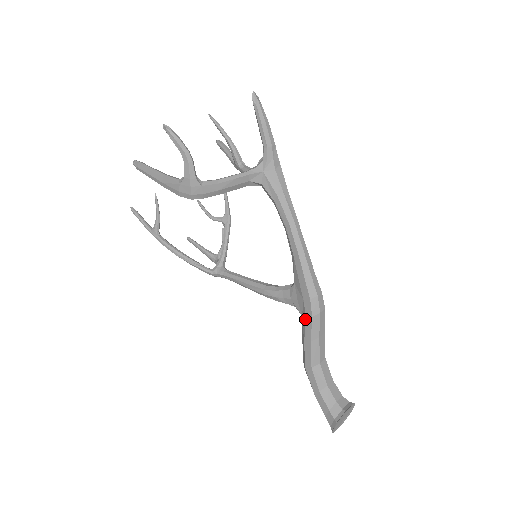
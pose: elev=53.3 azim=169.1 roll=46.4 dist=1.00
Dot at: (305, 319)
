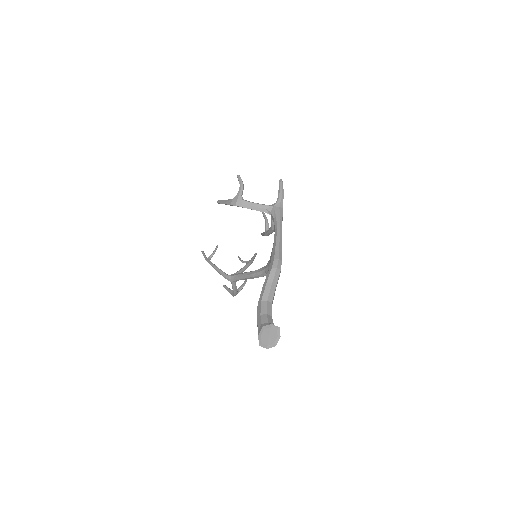
Dot at: (268, 272)
